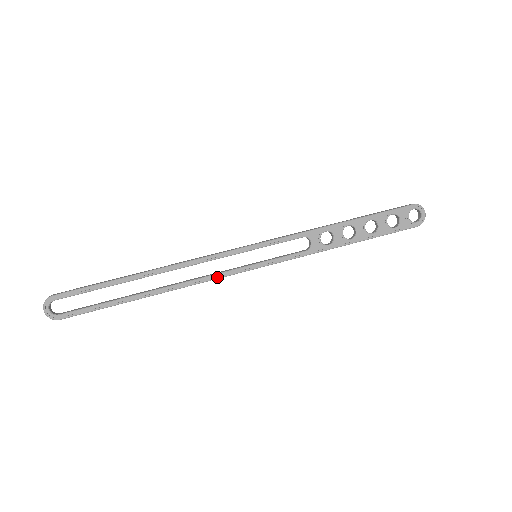
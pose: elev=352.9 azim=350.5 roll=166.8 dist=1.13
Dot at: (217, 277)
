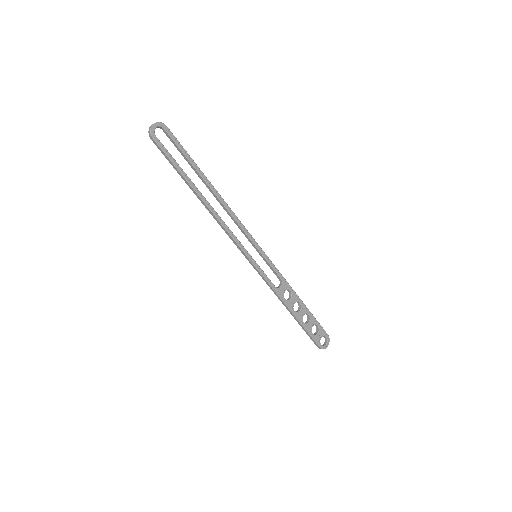
Dot at: (233, 237)
